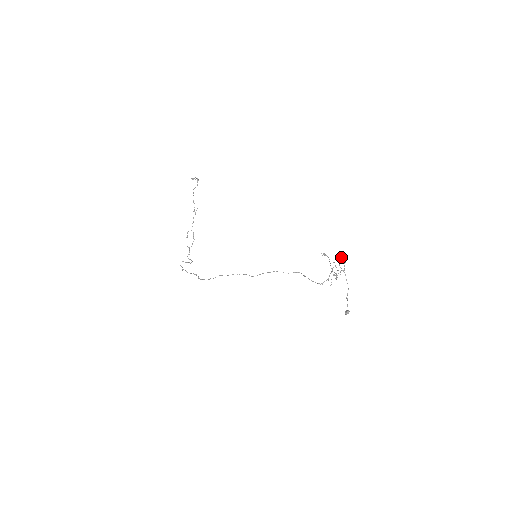
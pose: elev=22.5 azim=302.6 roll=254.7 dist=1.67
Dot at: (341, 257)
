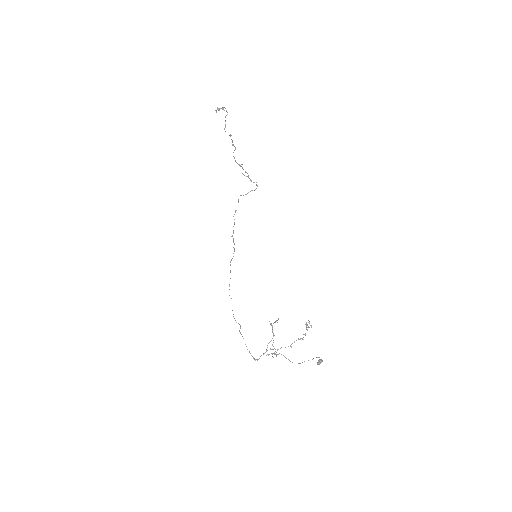
Dot at: (308, 320)
